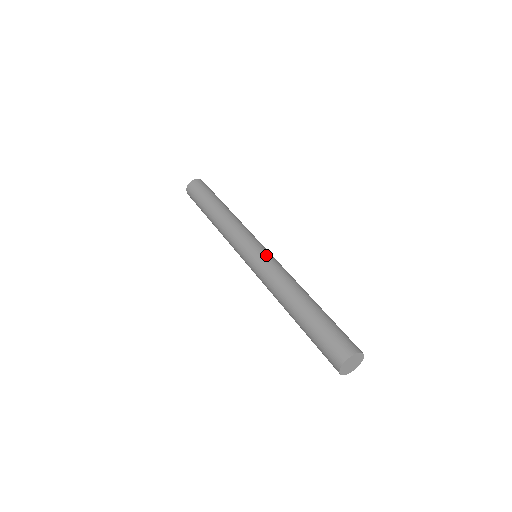
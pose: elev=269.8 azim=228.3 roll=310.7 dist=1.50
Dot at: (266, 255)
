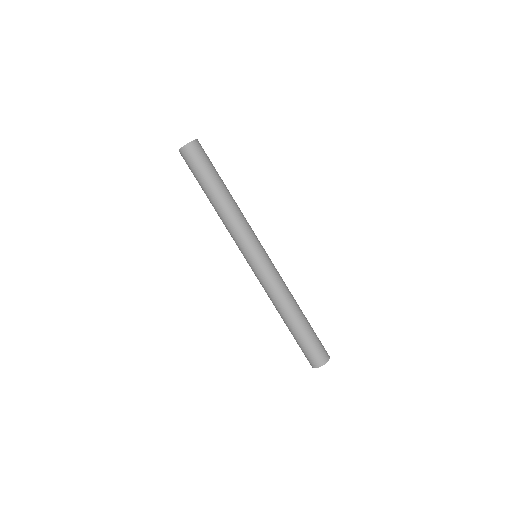
Dot at: (265, 268)
